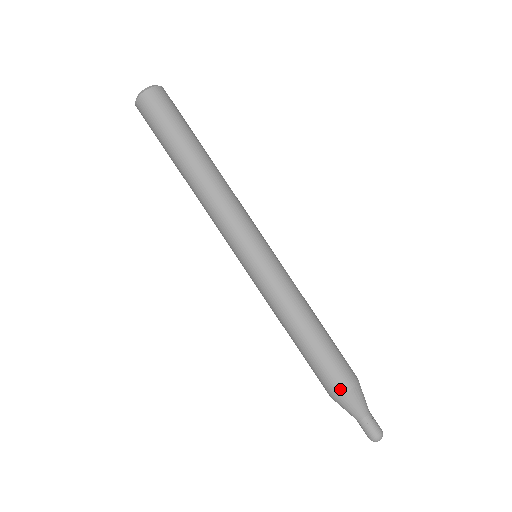
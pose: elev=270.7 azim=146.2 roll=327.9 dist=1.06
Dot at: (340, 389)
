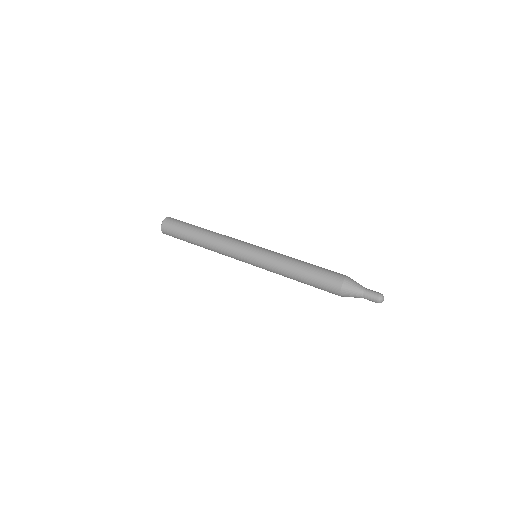
Dot at: (337, 288)
